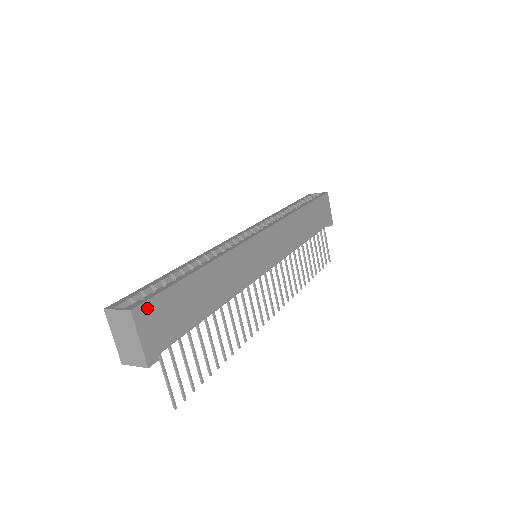
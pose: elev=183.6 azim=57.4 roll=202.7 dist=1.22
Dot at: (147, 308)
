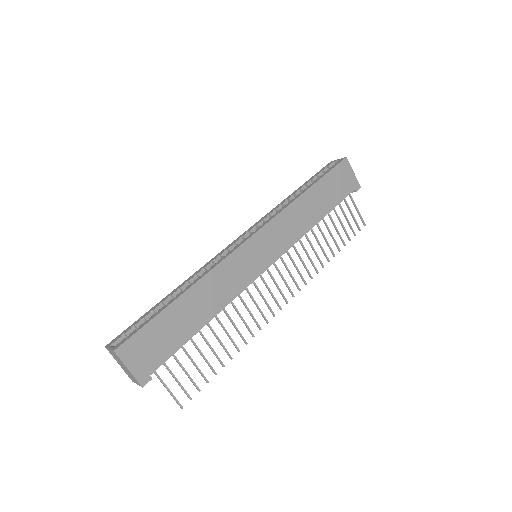
Dot at: (130, 344)
